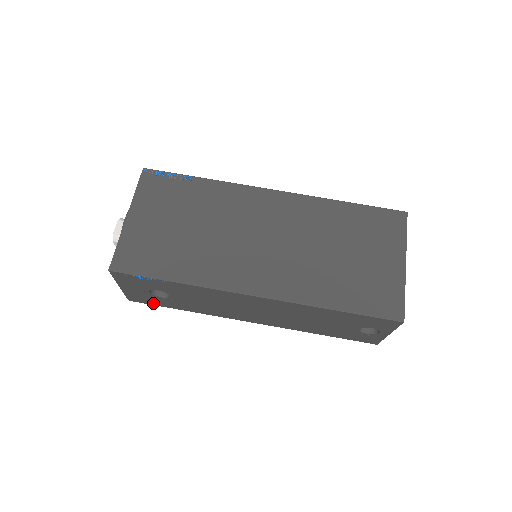
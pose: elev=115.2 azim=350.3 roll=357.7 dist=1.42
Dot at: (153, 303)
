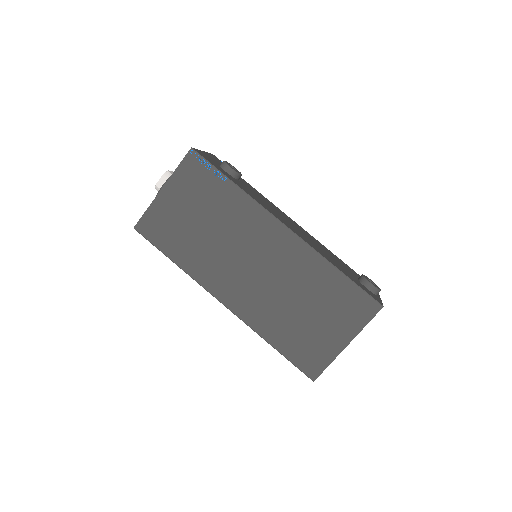
Dot at: occluded
